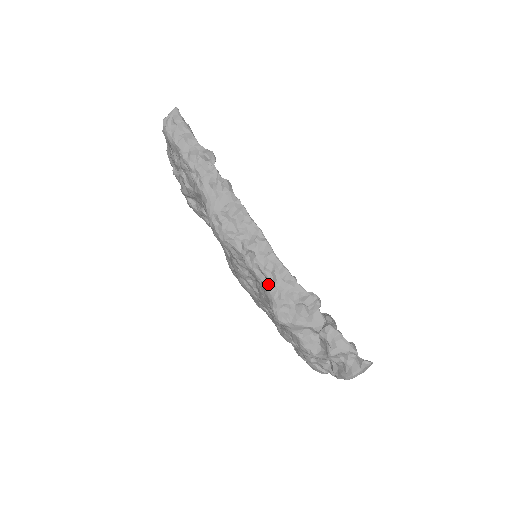
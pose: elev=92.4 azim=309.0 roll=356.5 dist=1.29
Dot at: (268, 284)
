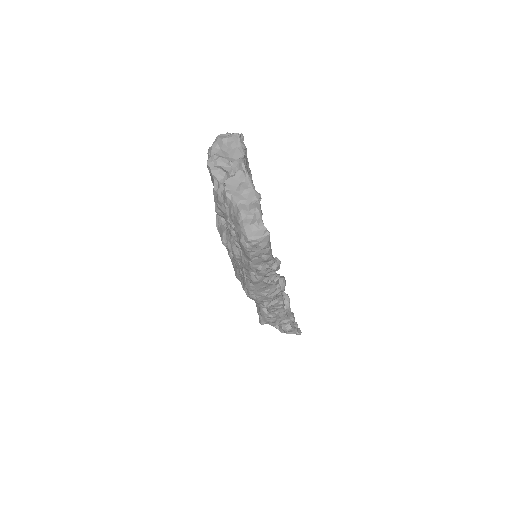
Dot at: (267, 315)
